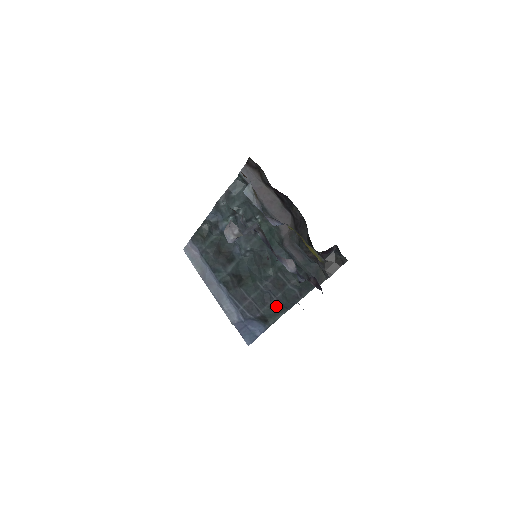
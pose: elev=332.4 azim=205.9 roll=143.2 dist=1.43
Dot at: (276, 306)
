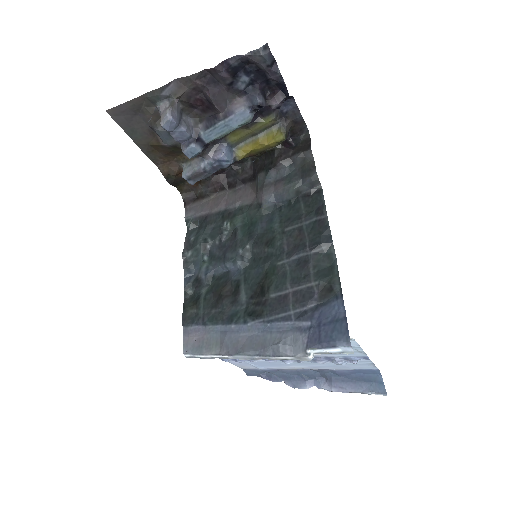
Dot at: (319, 260)
